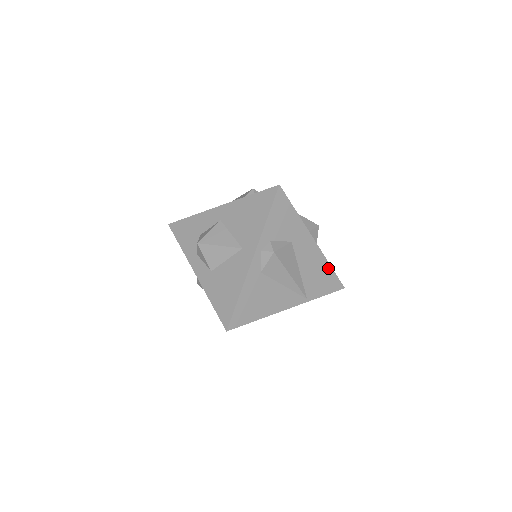
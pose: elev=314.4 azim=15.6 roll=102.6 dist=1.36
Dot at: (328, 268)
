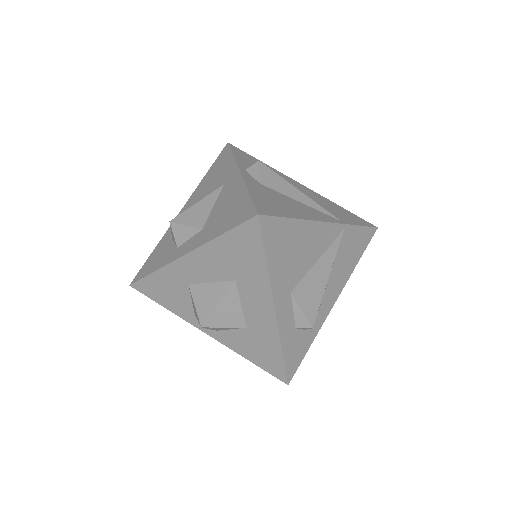
Dot at: (339, 207)
